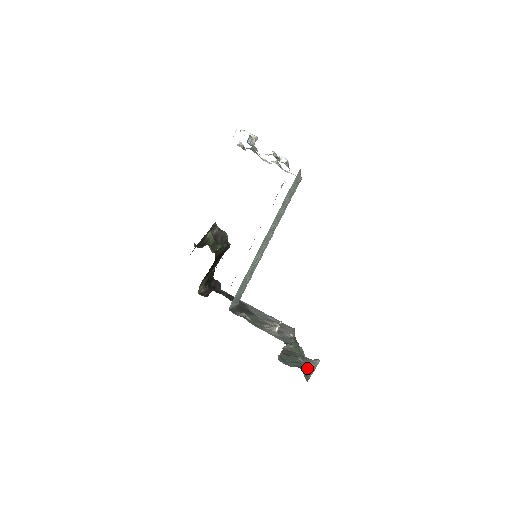
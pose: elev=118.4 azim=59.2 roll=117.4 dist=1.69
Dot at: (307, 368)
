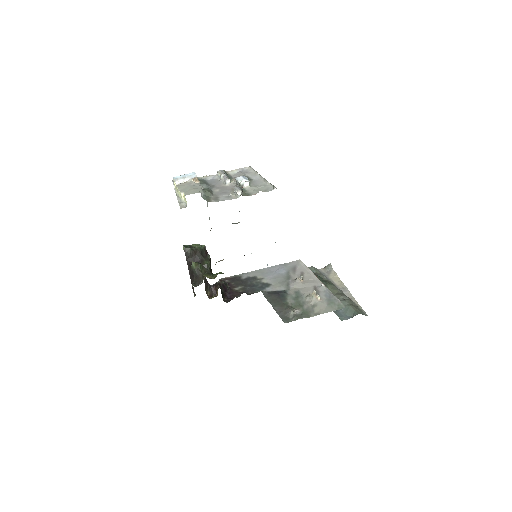
Dot at: occluded
